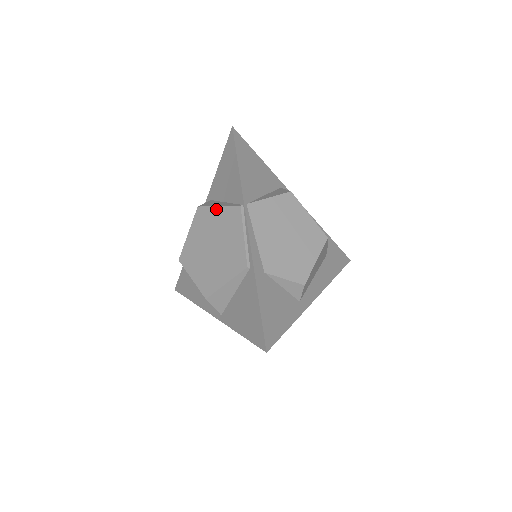
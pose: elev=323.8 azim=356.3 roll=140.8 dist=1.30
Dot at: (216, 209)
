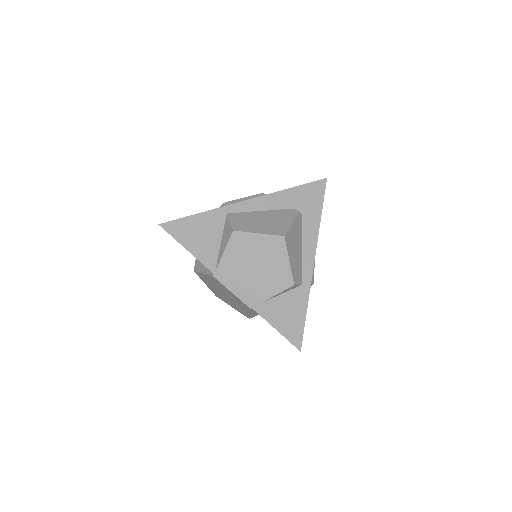
Dot at: (204, 275)
